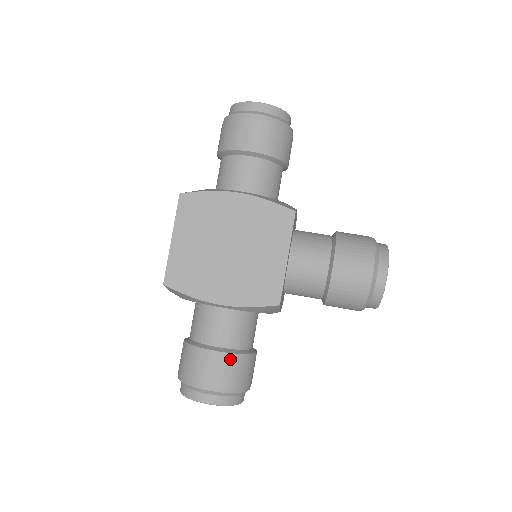
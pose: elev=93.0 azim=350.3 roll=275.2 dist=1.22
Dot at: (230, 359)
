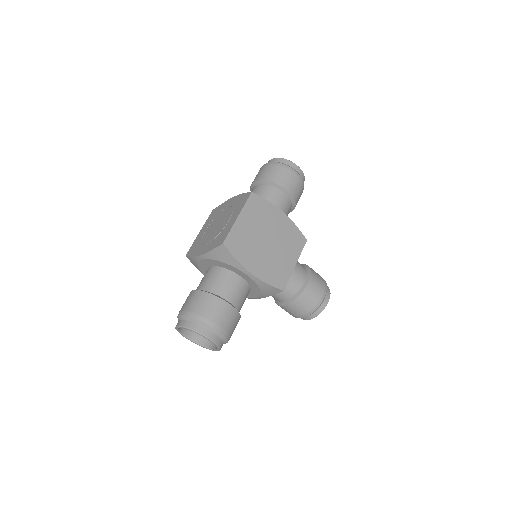
Dot at: (236, 314)
